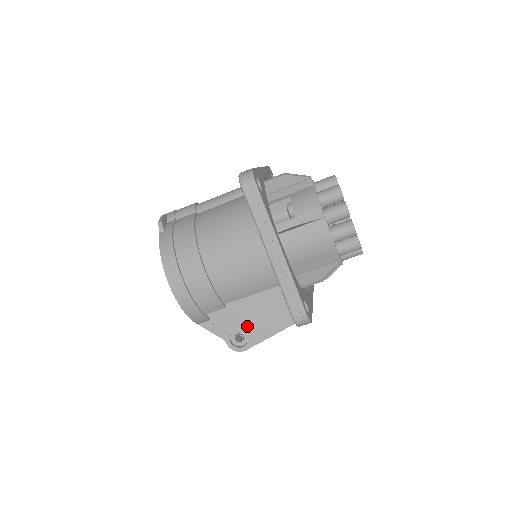
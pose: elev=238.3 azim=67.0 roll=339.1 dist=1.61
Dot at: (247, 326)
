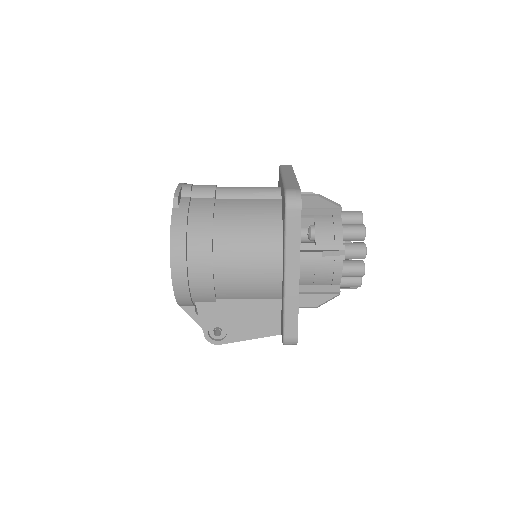
Dot at: (230, 324)
